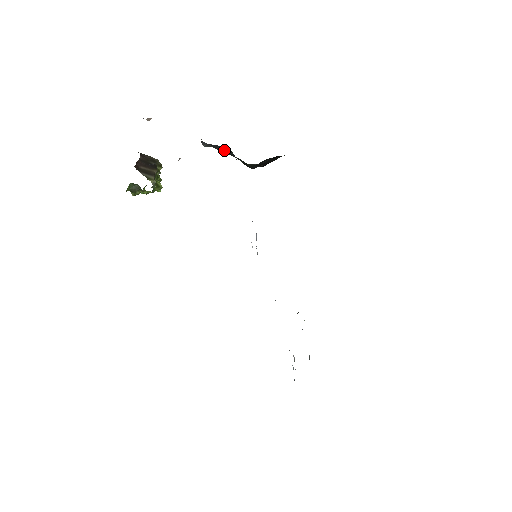
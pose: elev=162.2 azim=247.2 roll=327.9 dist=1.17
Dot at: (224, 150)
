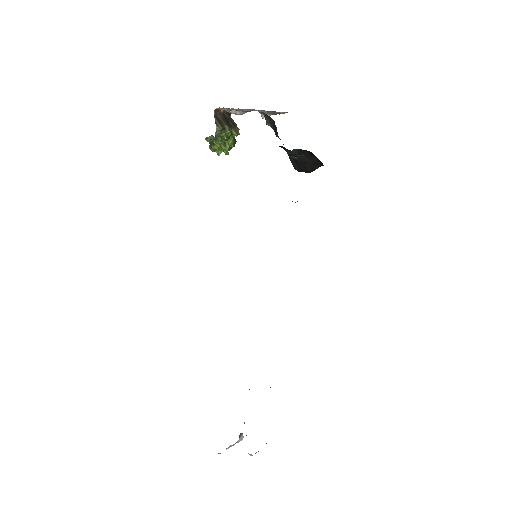
Dot at: (274, 127)
